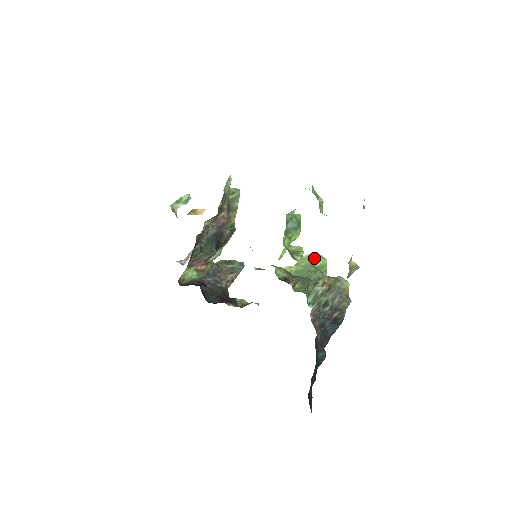
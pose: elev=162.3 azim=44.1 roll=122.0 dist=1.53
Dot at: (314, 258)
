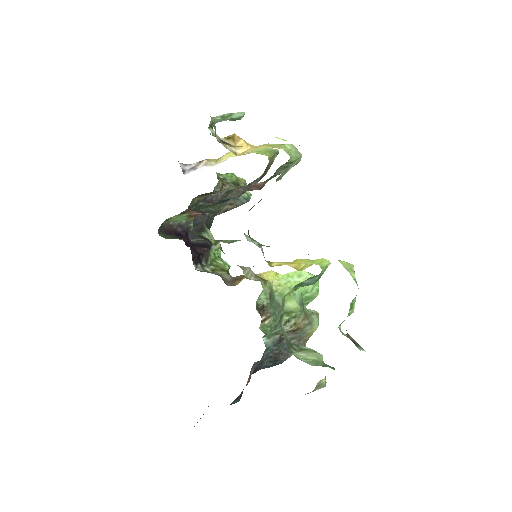
Dot at: (309, 287)
